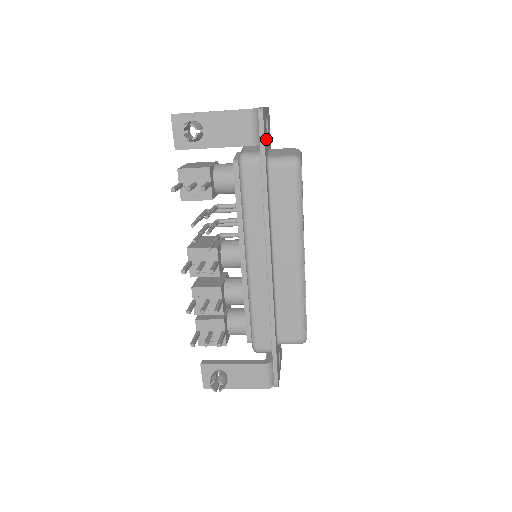
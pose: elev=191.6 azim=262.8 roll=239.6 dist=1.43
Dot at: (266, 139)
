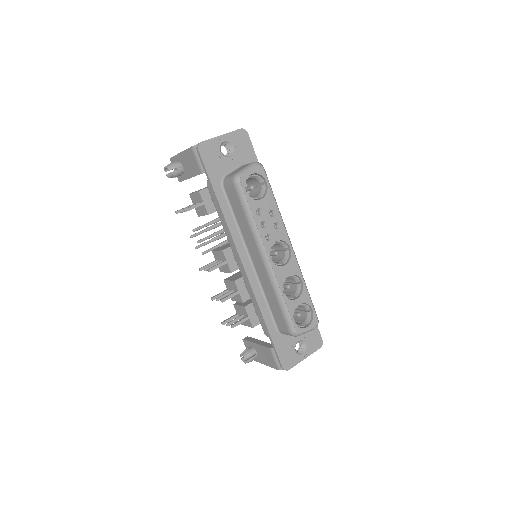
Dot at: (219, 163)
